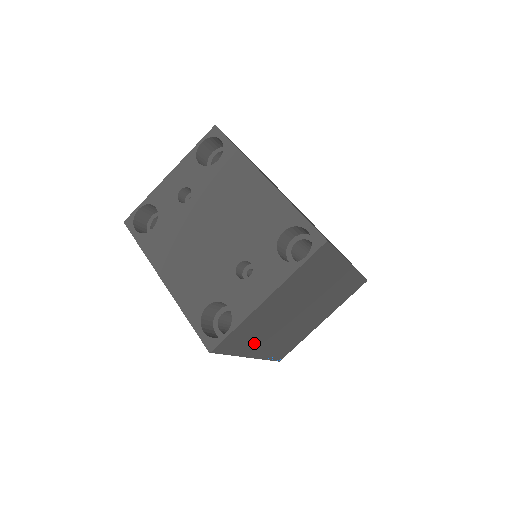
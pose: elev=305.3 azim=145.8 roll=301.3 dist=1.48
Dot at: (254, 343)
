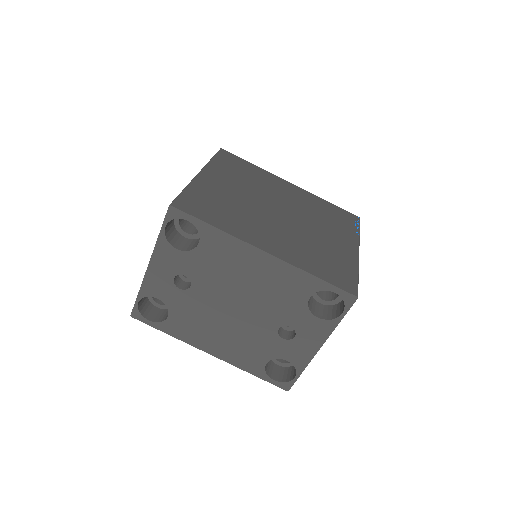
Dot at: occluded
